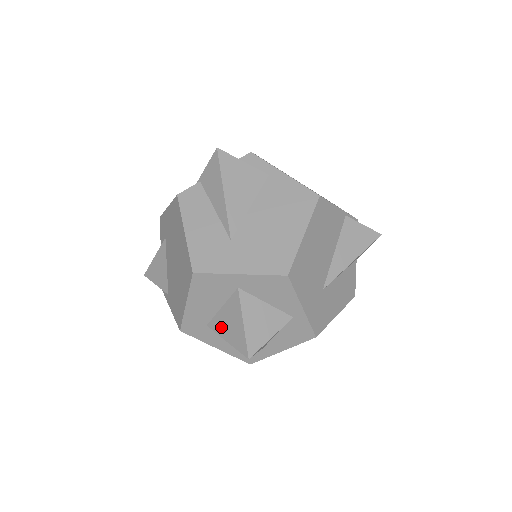
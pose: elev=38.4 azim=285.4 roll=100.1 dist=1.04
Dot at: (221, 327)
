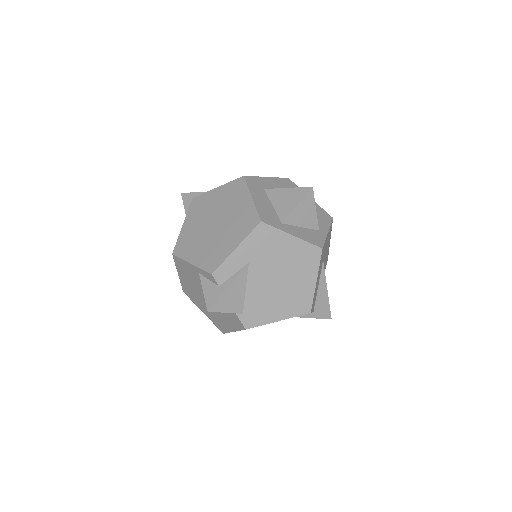
Dot at: occluded
